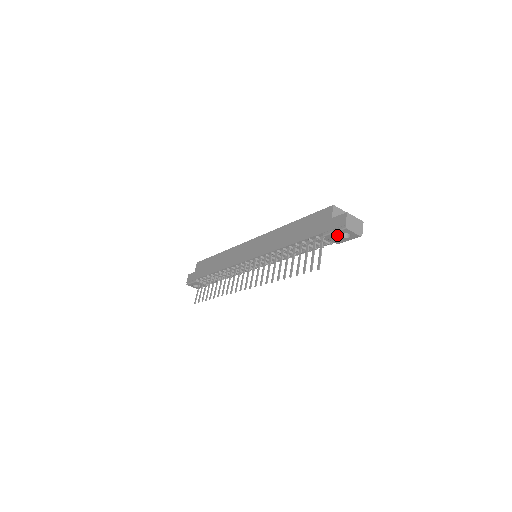
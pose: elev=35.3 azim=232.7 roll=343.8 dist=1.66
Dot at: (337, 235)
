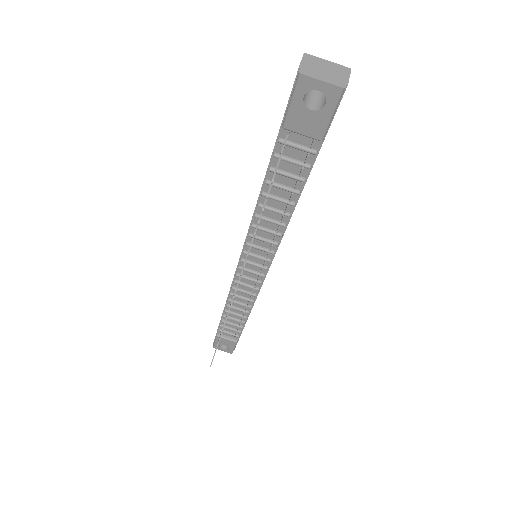
Dot at: (301, 109)
